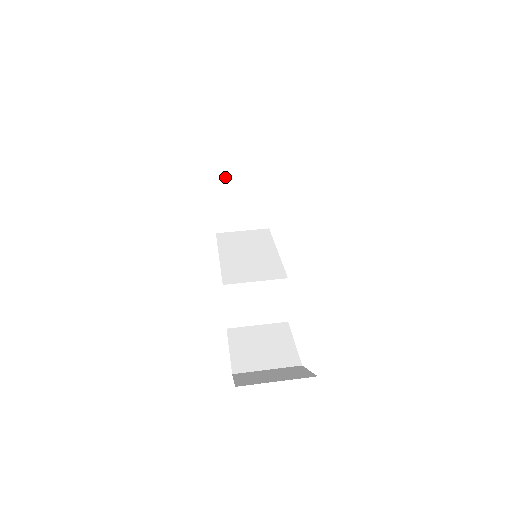
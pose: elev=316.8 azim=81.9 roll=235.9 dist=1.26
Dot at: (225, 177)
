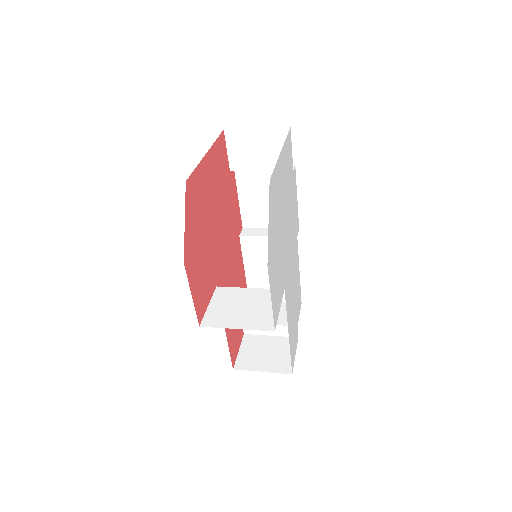
Dot at: (251, 229)
